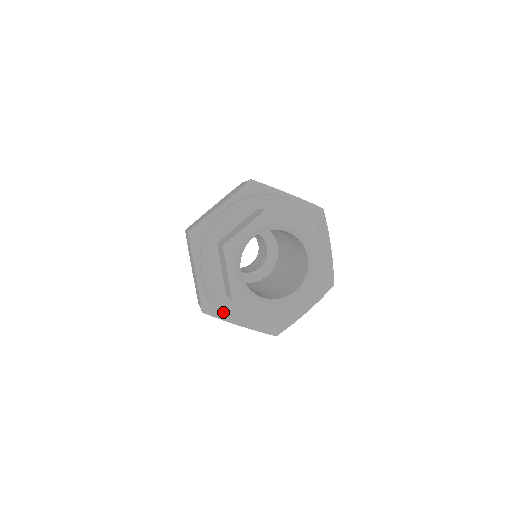
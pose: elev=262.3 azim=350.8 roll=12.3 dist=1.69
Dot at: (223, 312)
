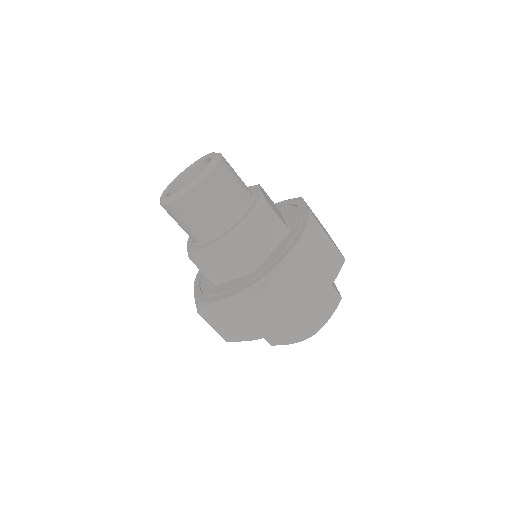
Dot at: occluded
